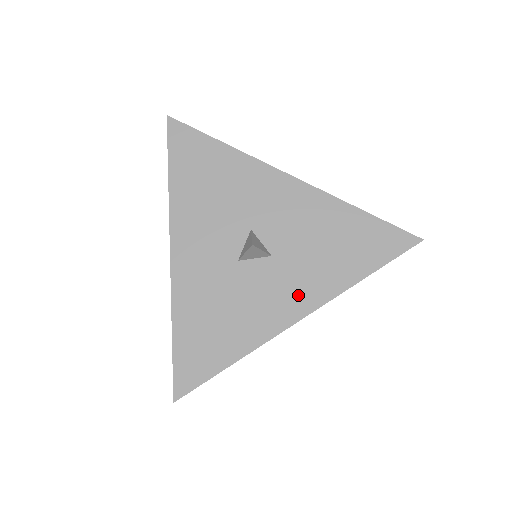
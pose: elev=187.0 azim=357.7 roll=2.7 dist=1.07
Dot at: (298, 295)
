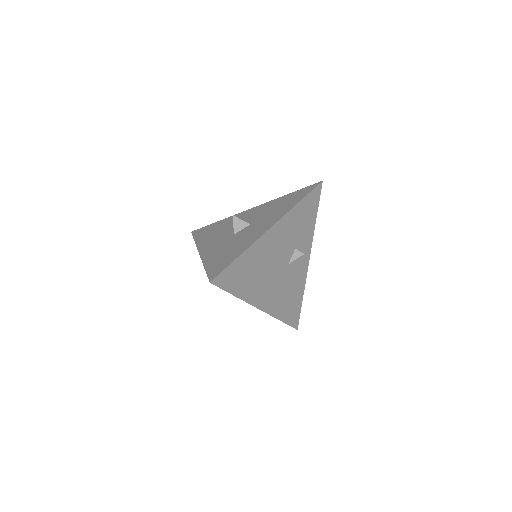
Dot at: (268, 223)
